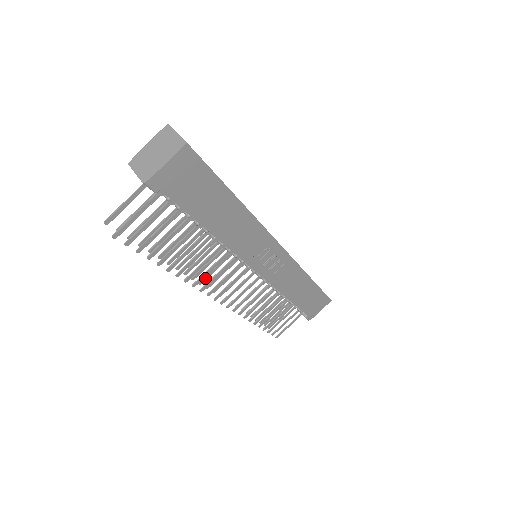
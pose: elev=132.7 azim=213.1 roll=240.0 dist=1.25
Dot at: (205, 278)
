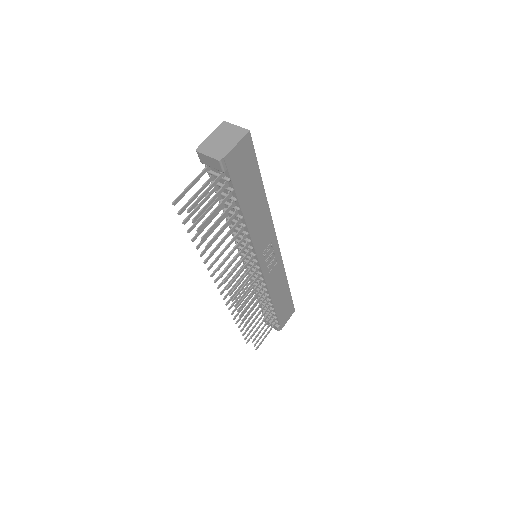
Dot at: (219, 277)
